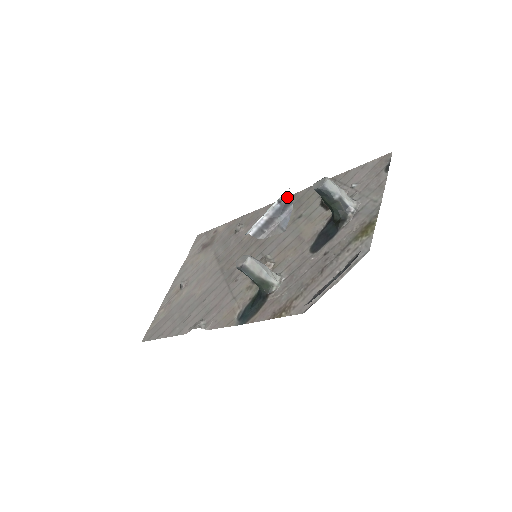
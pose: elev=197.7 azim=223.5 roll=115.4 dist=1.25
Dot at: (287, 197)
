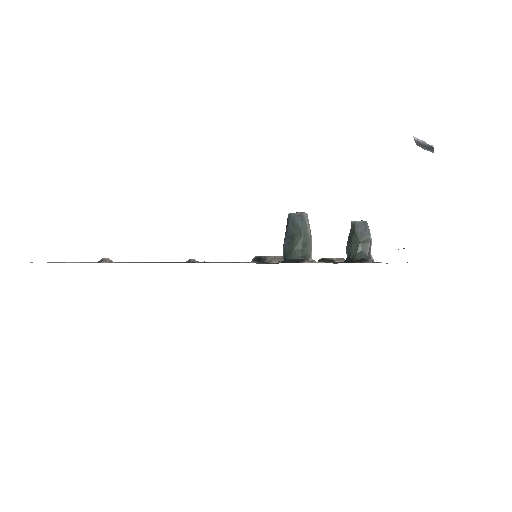
Dot at: occluded
